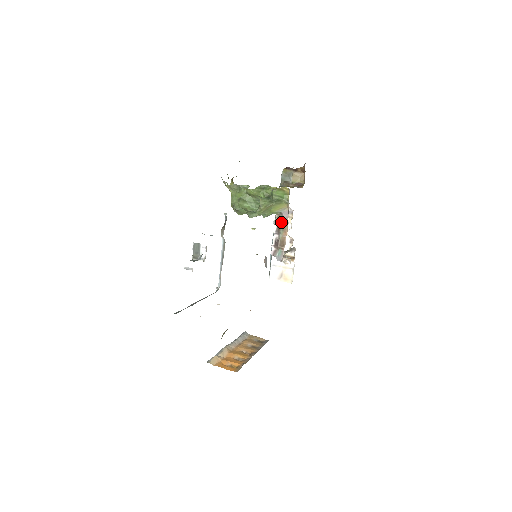
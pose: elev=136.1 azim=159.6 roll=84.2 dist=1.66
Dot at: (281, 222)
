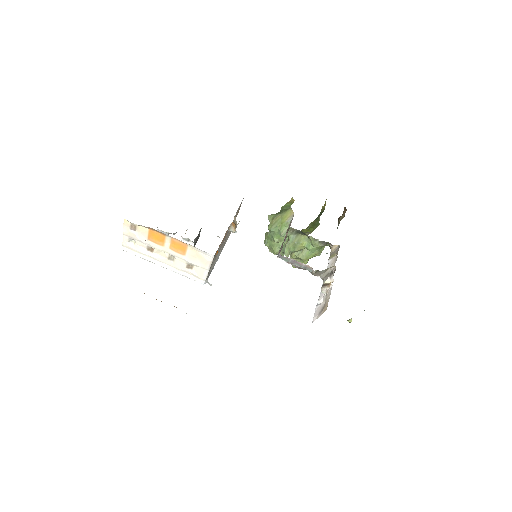
Dot at: (289, 227)
